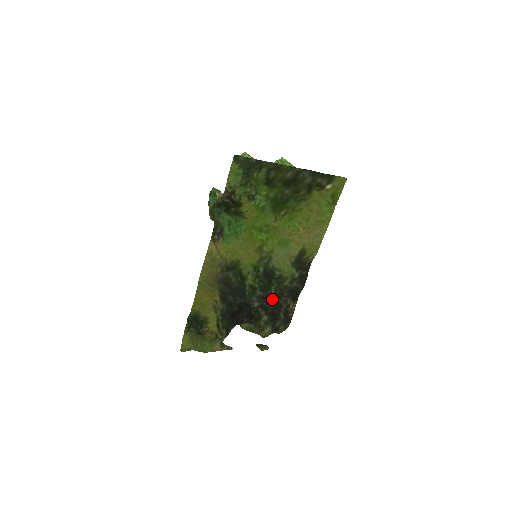
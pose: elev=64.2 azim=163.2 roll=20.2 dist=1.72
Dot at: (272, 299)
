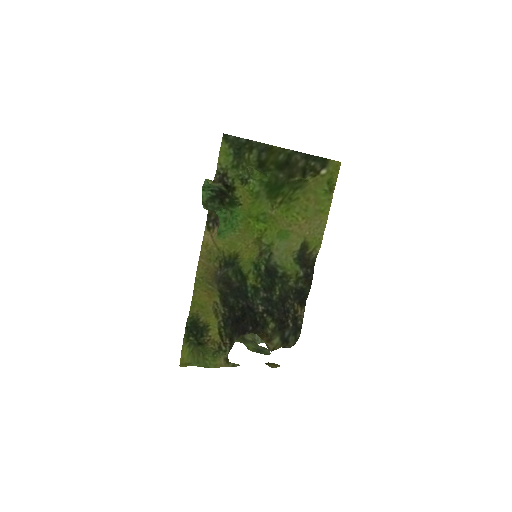
Dot at: (277, 302)
